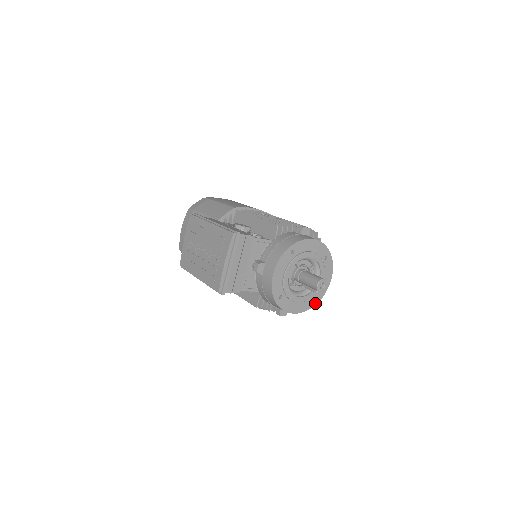
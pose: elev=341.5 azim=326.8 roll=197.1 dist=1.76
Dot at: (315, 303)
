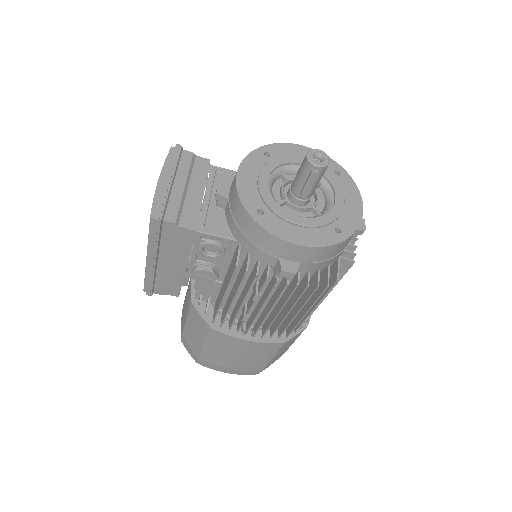
Dot at: (343, 237)
